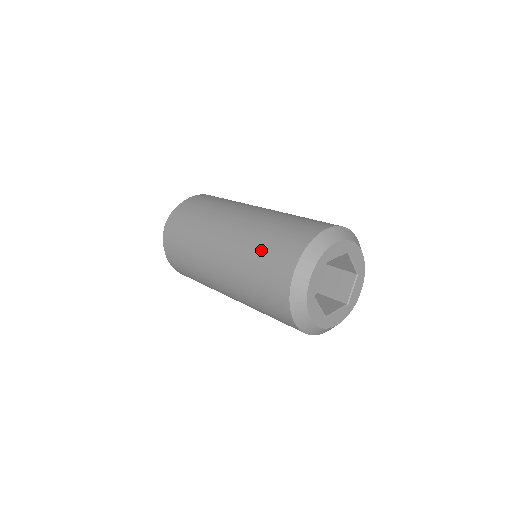
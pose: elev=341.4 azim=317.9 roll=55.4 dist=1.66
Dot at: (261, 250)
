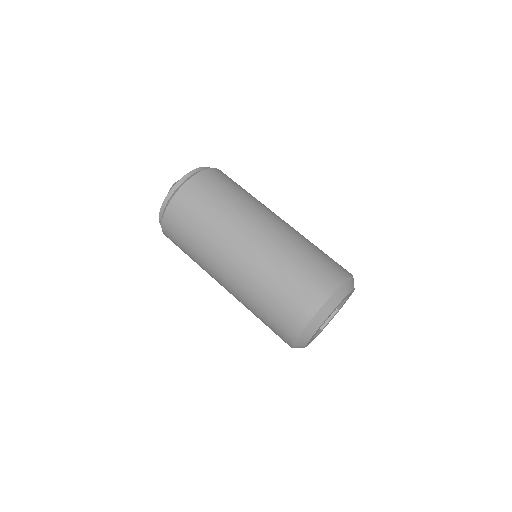
Dot at: (292, 272)
